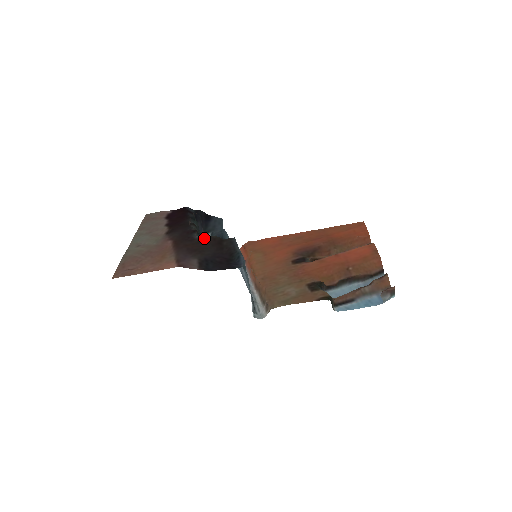
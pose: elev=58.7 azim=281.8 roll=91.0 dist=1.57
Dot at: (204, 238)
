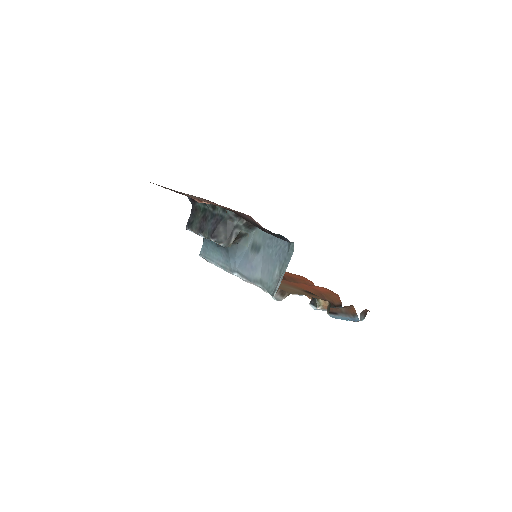
Dot at: occluded
